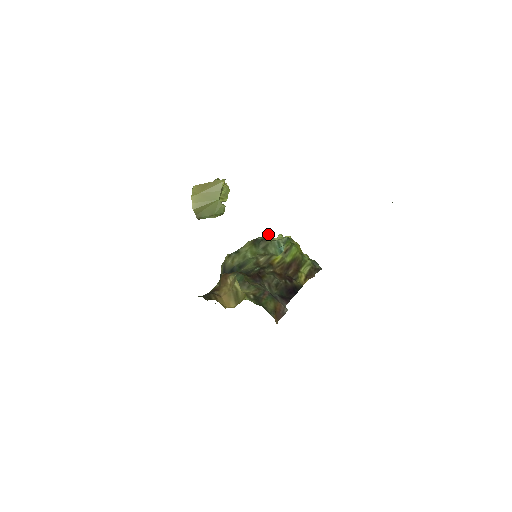
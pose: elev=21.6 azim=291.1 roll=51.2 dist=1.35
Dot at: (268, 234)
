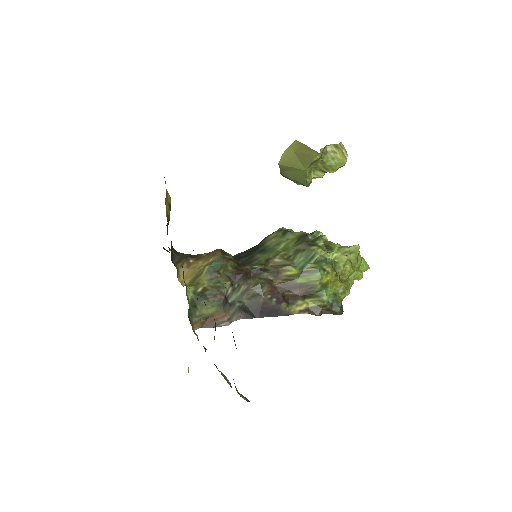
Dot at: (322, 239)
